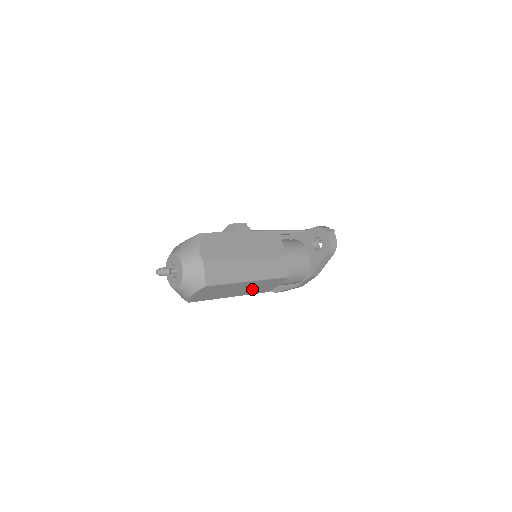
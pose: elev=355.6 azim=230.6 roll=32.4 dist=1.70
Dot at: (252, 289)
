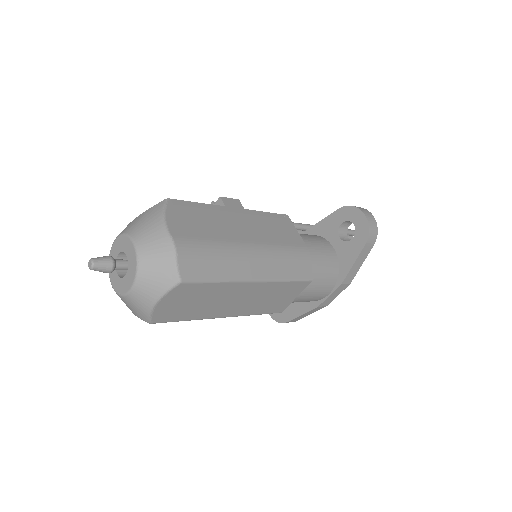
Dot at: (256, 302)
